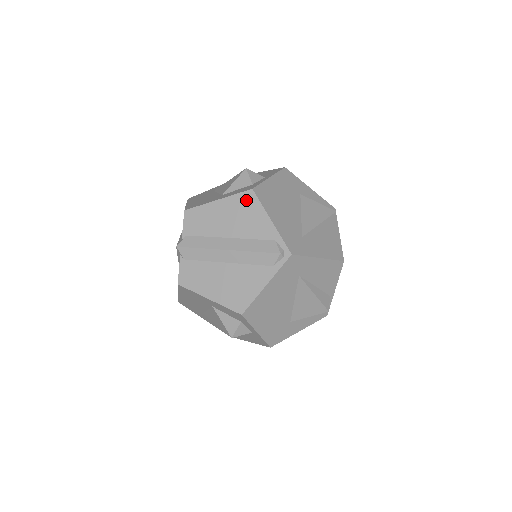
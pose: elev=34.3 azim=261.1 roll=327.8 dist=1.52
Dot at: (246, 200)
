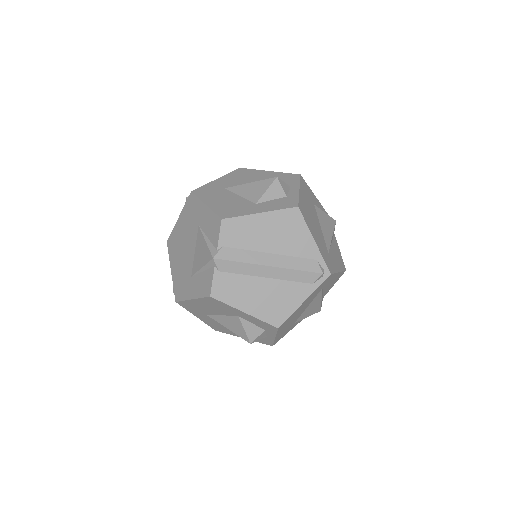
Dot at: (291, 217)
